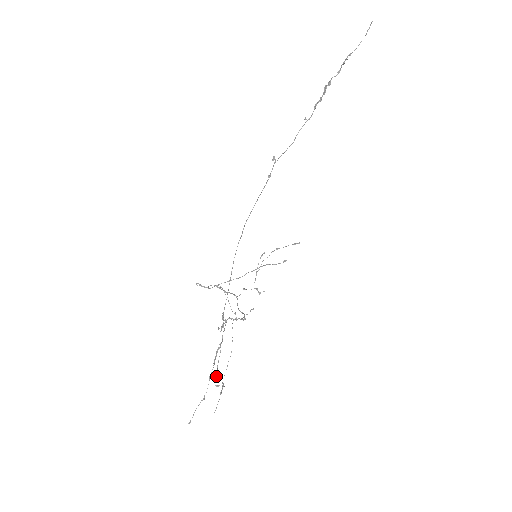
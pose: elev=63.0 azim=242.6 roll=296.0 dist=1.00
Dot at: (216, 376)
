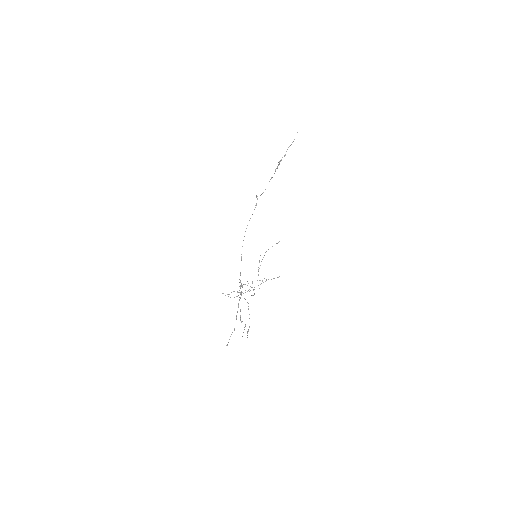
Dot at: (240, 316)
